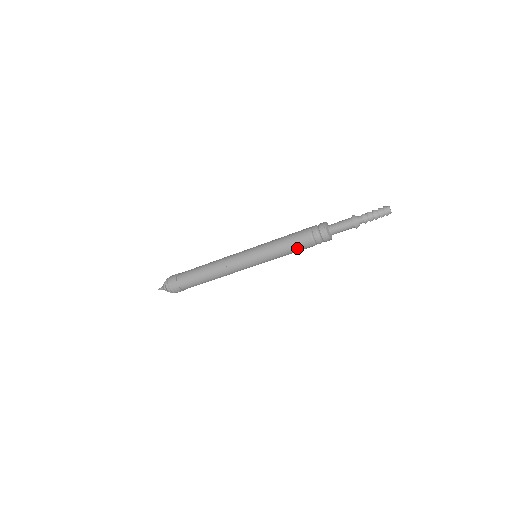
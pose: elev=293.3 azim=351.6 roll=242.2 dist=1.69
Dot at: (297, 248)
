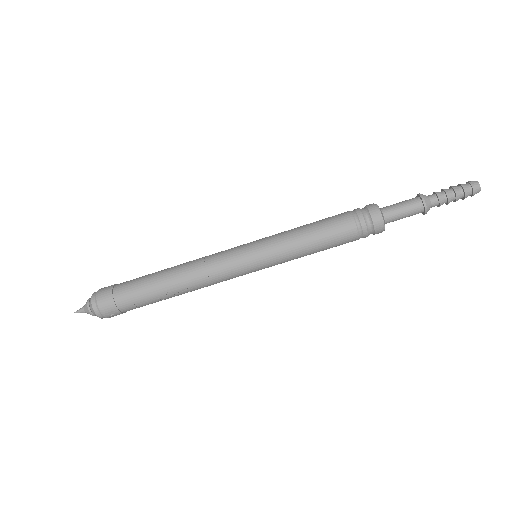
Dot at: (330, 241)
